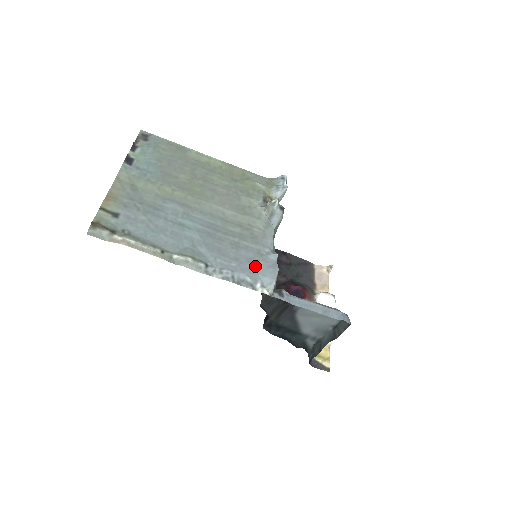
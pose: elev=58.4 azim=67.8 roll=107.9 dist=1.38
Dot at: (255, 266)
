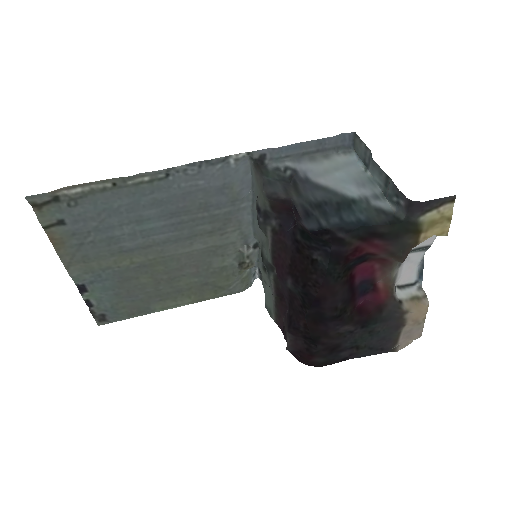
Dot at: (228, 185)
